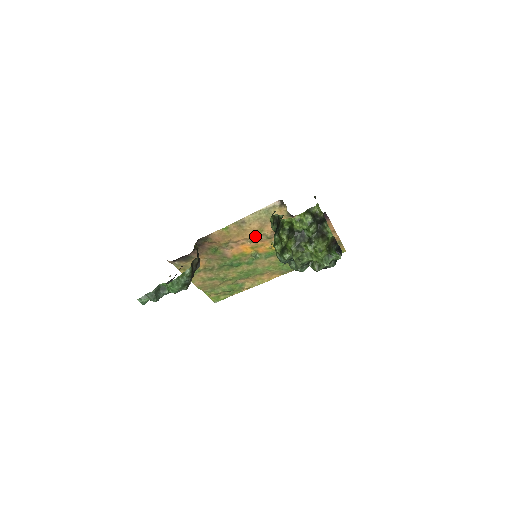
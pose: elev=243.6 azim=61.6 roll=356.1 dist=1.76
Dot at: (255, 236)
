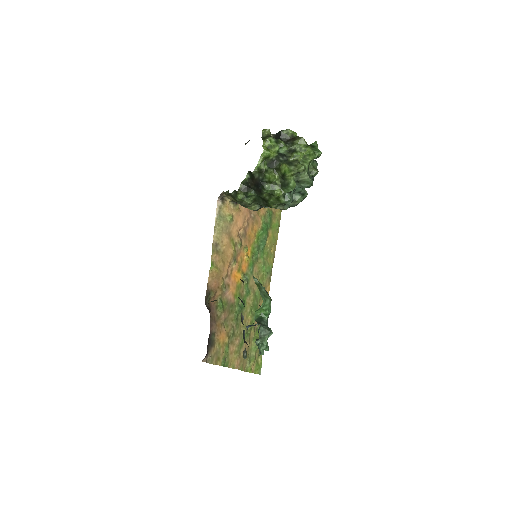
Dot at: (233, 252)
